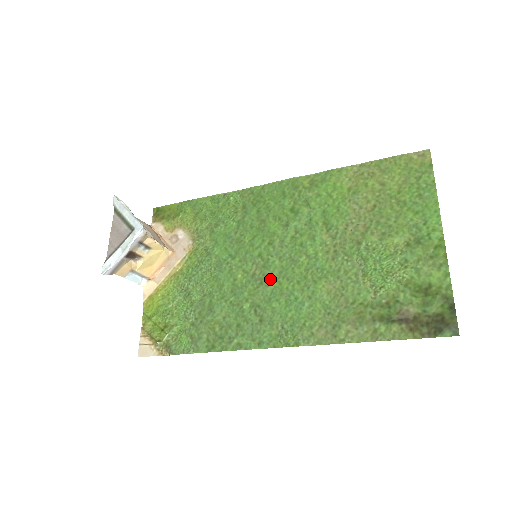
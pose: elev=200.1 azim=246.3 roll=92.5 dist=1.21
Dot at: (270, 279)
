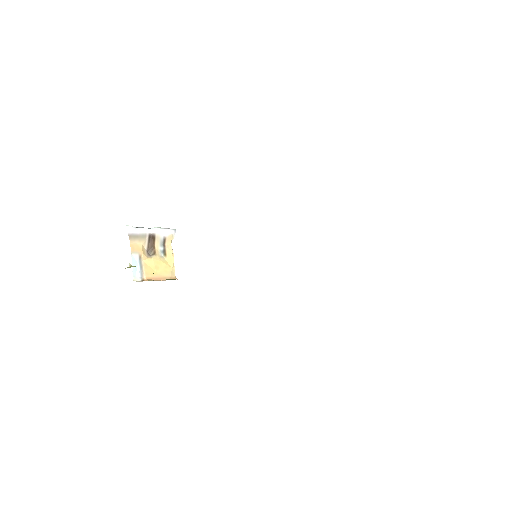
Dot at: occluded
